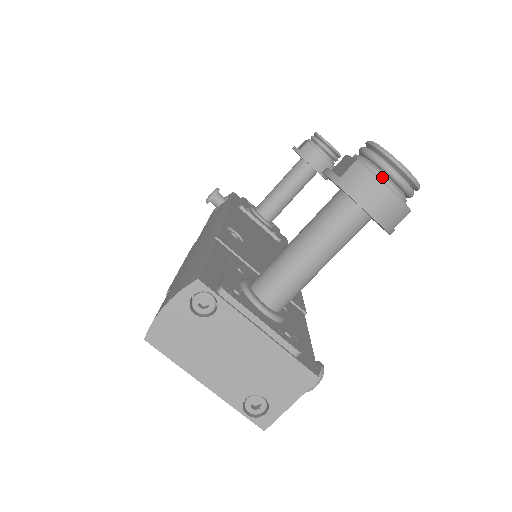
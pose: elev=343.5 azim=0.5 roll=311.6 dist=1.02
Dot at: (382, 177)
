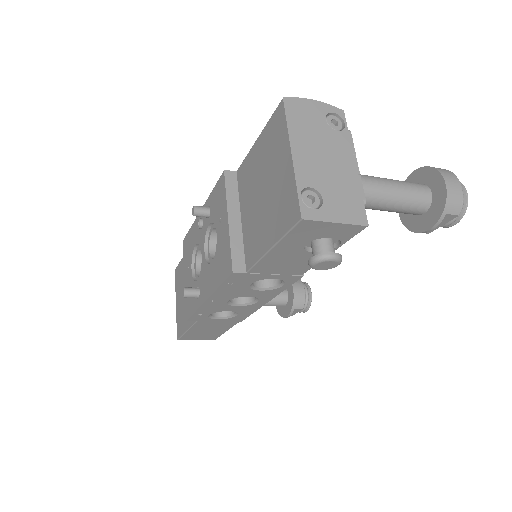
Dot at: occluded
